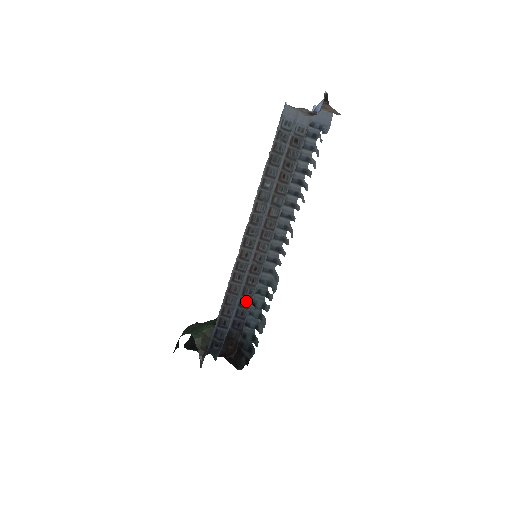
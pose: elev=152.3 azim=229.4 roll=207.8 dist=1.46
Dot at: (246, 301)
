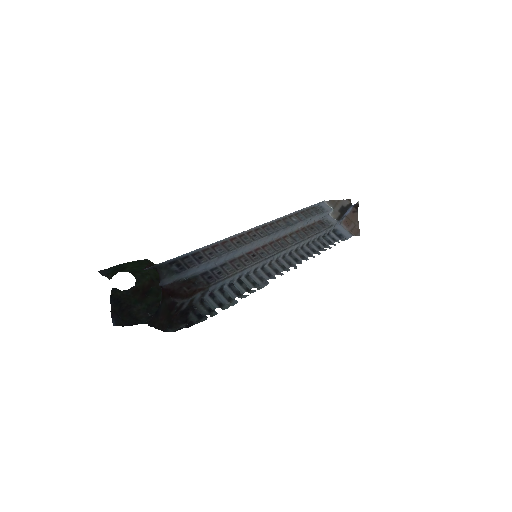
Dot at: (230, 268)
